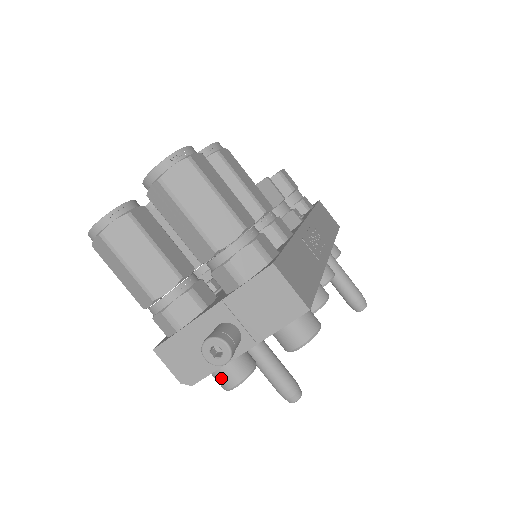
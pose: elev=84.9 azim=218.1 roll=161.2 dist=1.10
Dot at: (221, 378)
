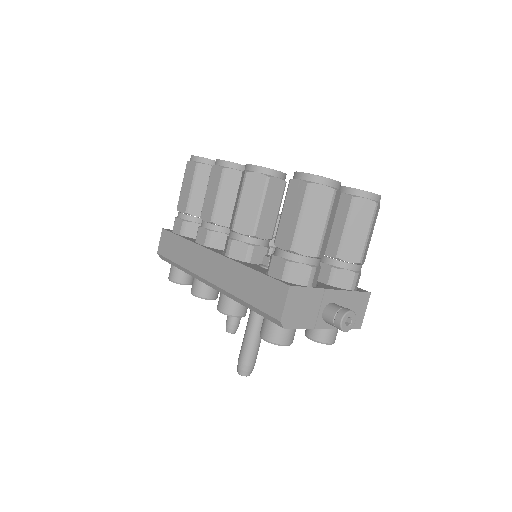
Dot at: (287, 334)
